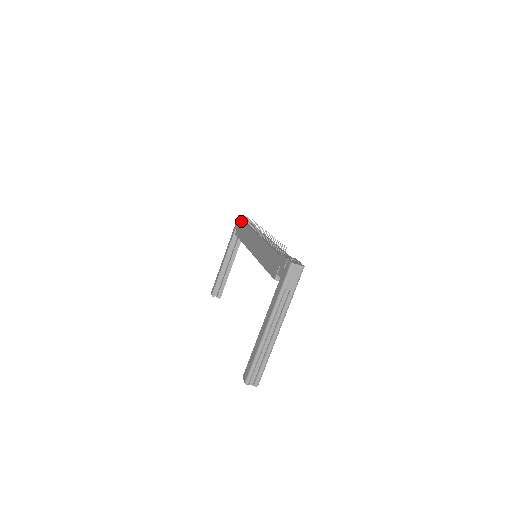
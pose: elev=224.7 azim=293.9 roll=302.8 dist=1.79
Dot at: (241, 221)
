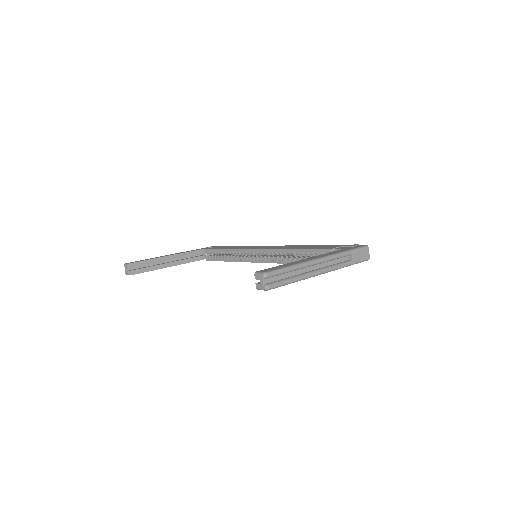
Dot at: (222, 246)
